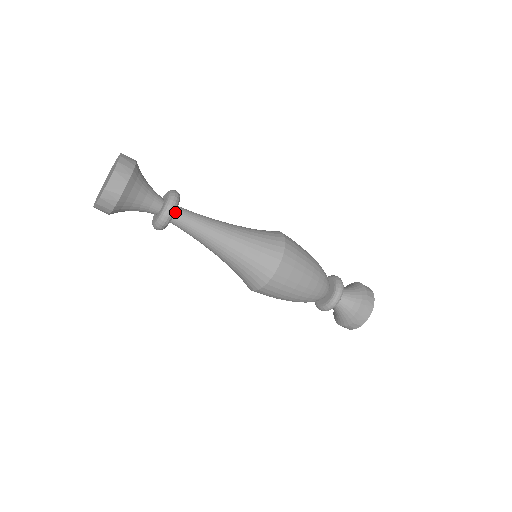
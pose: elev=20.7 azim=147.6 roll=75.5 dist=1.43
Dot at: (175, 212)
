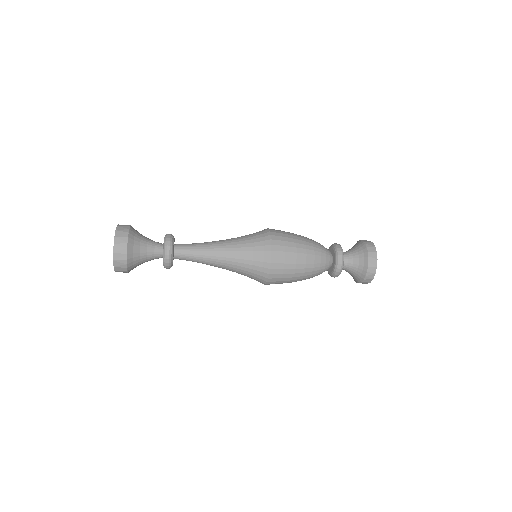
Dot at: (174, 251)
